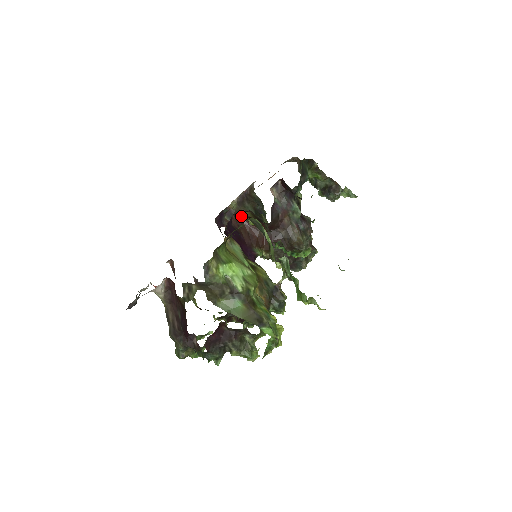
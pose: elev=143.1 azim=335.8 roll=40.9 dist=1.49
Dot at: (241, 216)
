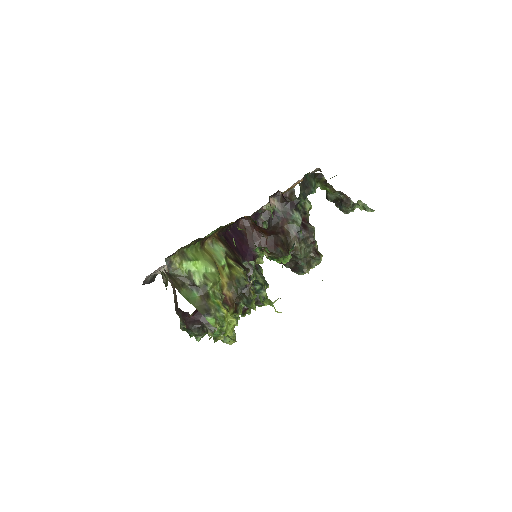
Dot at: (249, 220)
